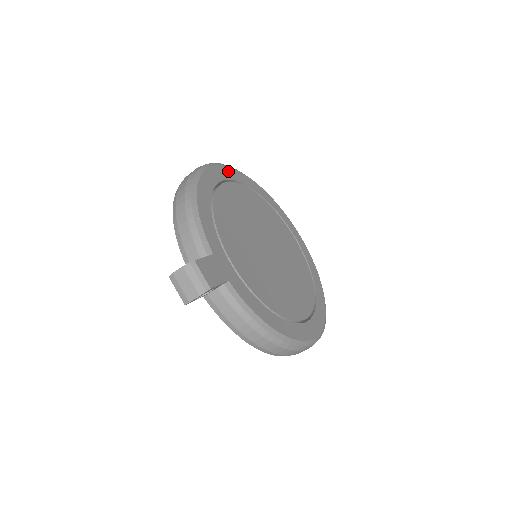
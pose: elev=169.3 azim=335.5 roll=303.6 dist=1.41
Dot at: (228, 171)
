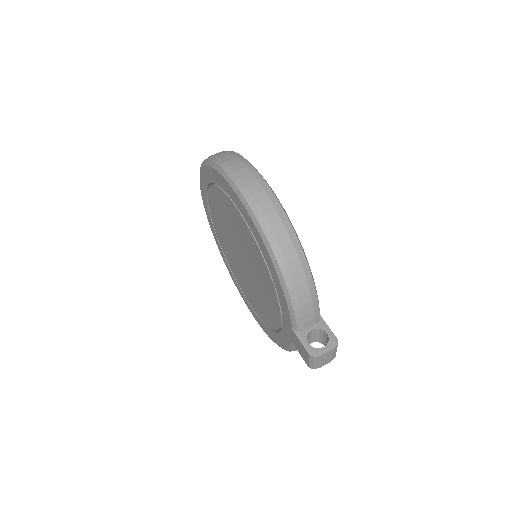
Dot at: occluded
